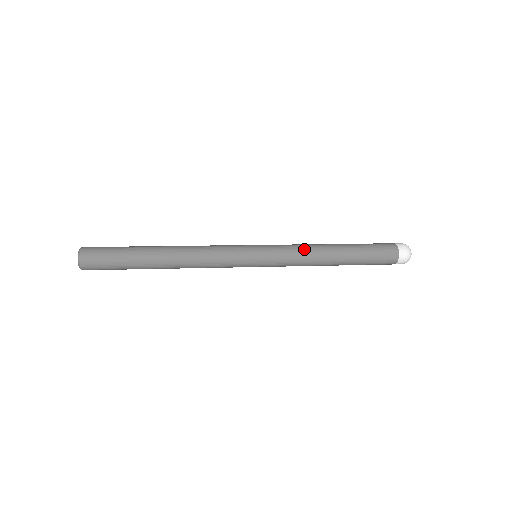
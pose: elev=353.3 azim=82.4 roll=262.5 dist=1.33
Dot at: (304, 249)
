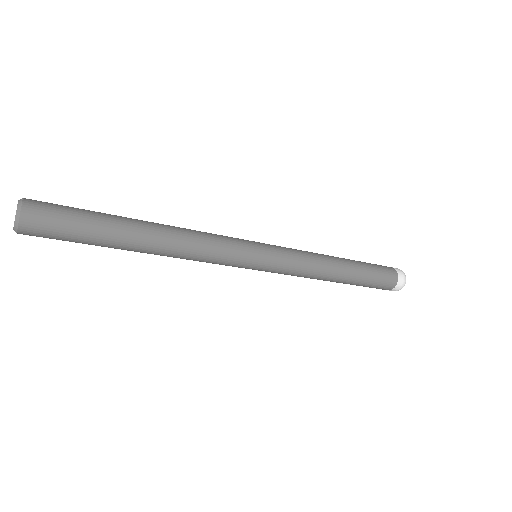
Dot at: (312, 256)
